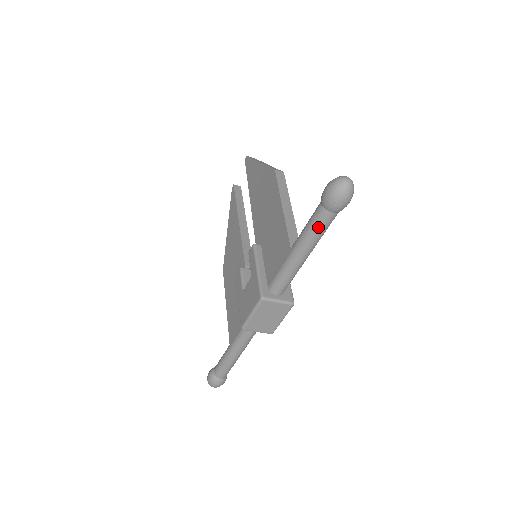
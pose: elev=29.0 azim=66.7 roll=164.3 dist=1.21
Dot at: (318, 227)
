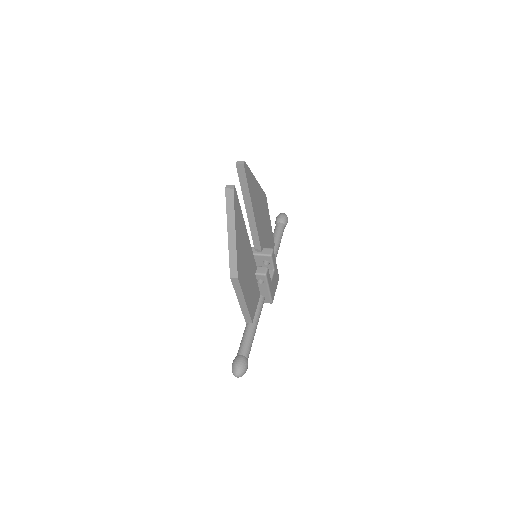
Dot at: occluded
